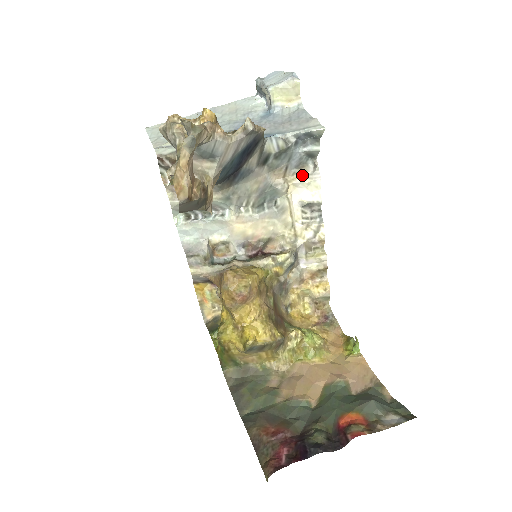
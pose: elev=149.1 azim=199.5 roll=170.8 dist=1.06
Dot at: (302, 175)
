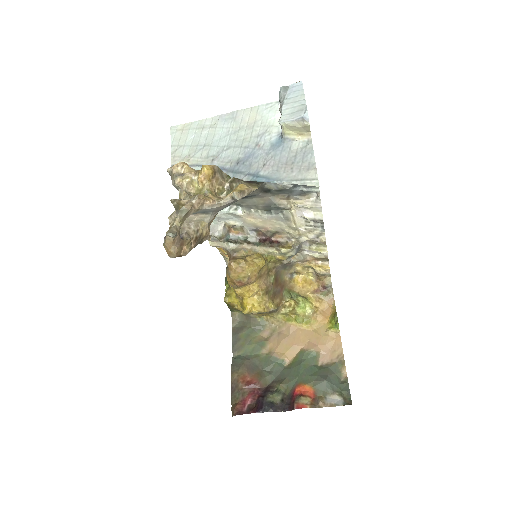
Dot at: (304, 201)
